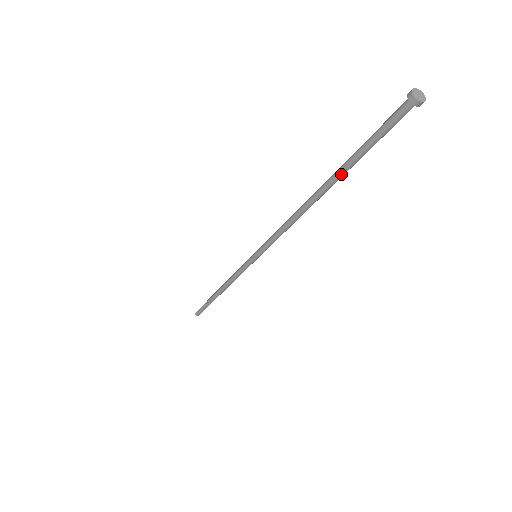
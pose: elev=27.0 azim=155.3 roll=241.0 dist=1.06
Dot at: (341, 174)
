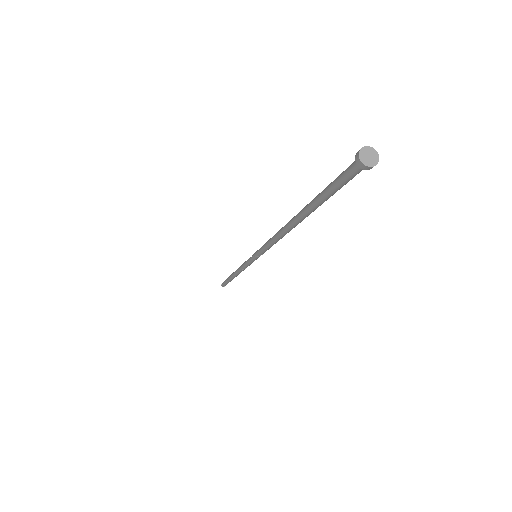
Dot at: (308, 211)
